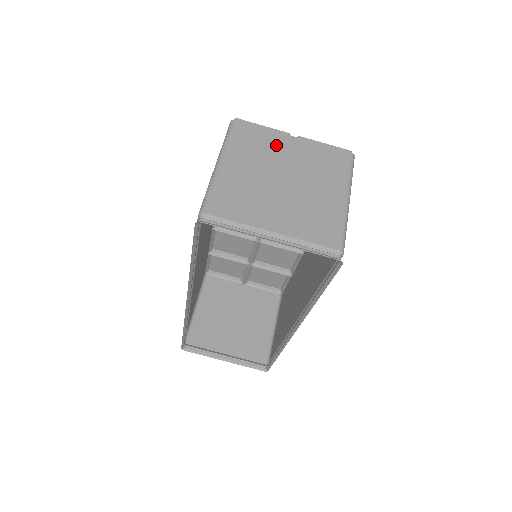
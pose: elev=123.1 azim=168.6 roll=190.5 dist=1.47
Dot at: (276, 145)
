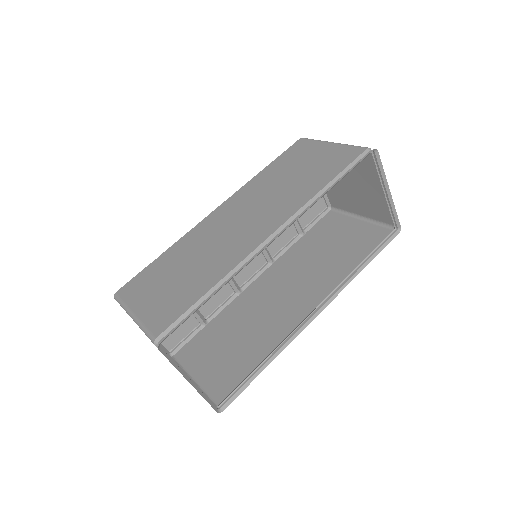
Dot at: occluded
